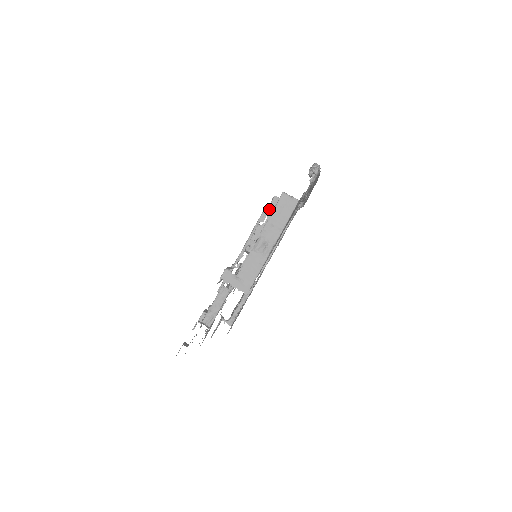
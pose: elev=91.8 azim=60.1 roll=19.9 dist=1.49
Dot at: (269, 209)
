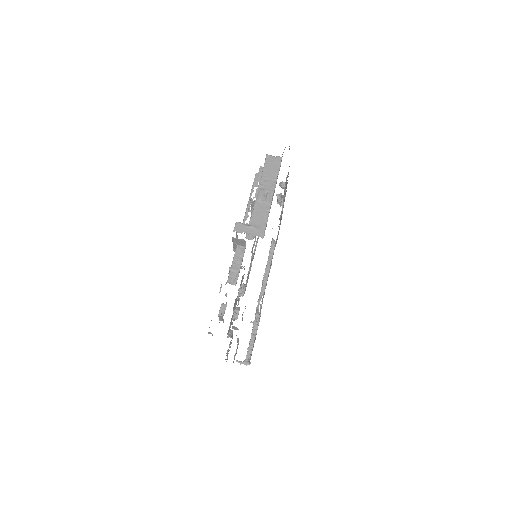
Dot at: (259, 176)
